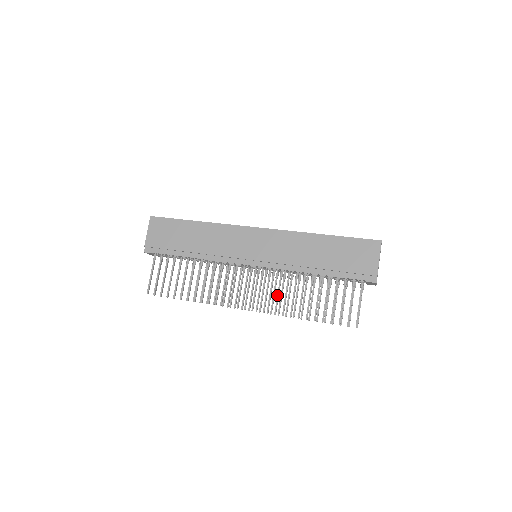
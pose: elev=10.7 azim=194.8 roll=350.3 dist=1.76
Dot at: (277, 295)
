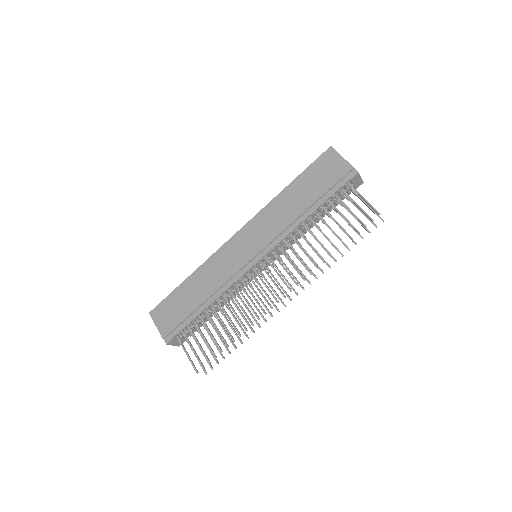
Dot at: occluded
